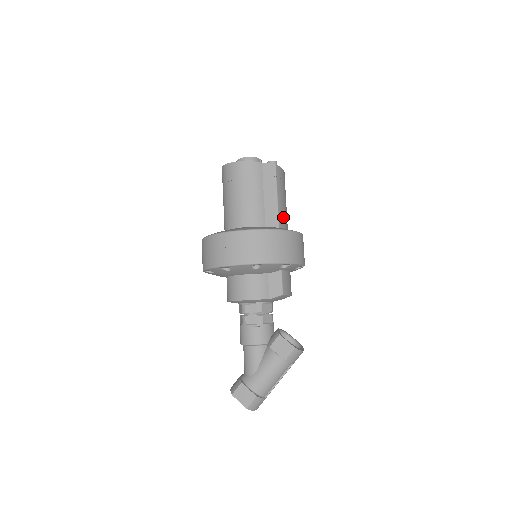
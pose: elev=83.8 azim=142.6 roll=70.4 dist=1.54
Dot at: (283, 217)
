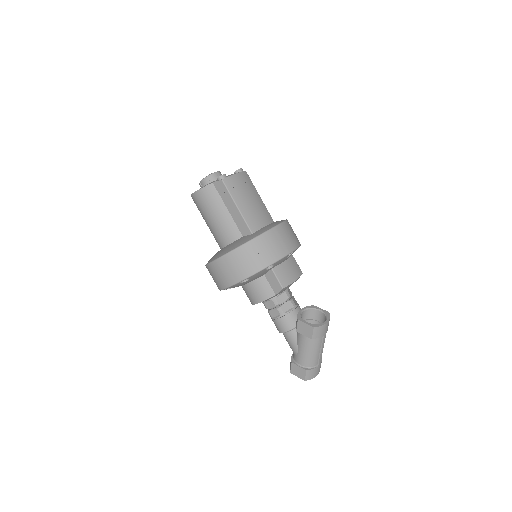
Dot at: (254, 219)
